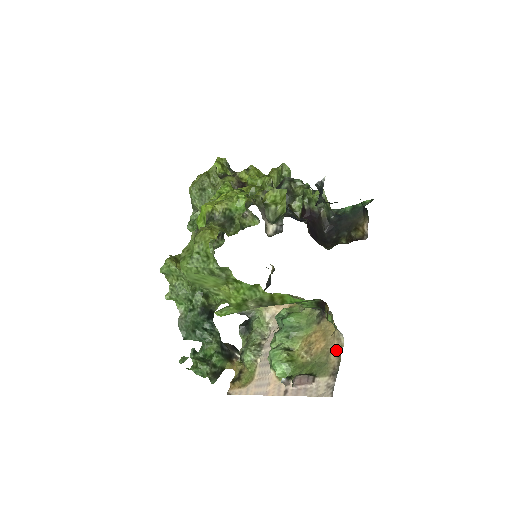
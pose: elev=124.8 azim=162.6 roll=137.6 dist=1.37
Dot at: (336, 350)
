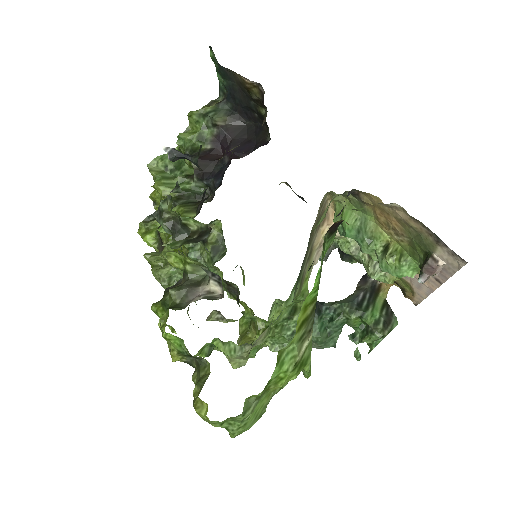
Dot at: (406, 217)
